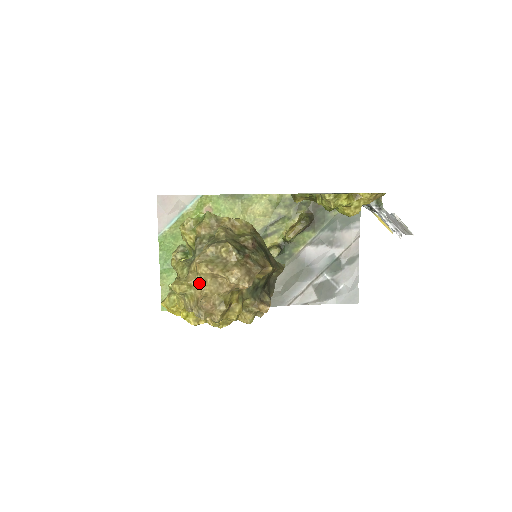
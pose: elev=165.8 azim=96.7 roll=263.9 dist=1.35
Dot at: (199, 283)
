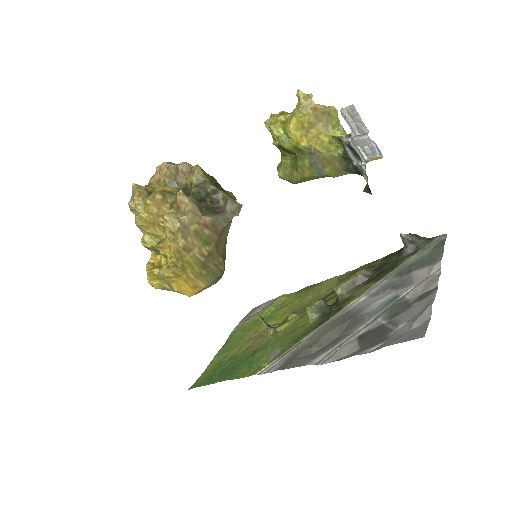
Dot at: occluded
